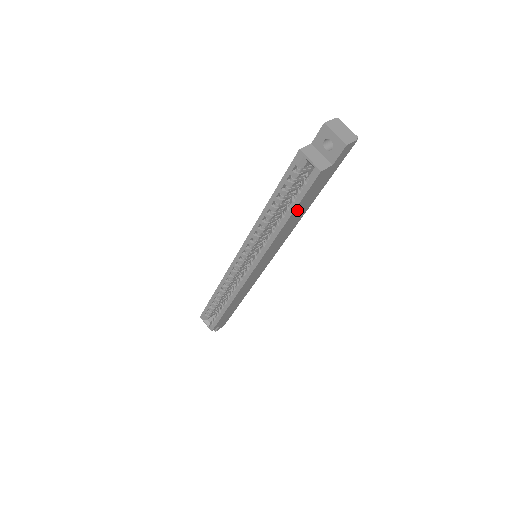
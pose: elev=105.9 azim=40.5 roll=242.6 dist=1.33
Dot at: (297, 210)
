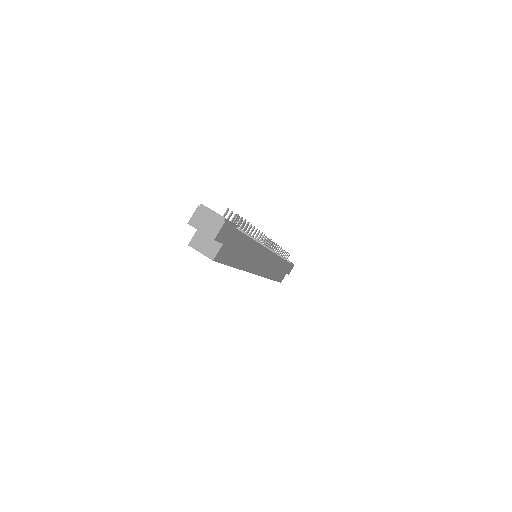
Dot at: (235, 260)
